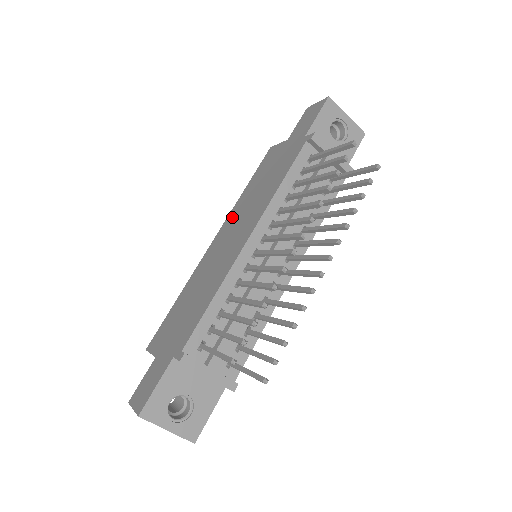
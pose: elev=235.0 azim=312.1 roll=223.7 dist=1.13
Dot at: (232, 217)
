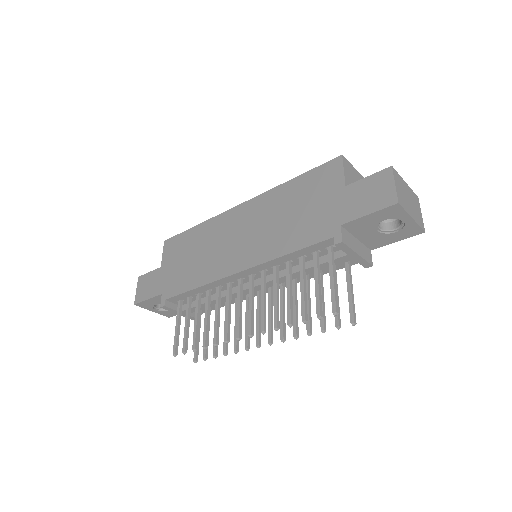
Dot at: (260, 206)
